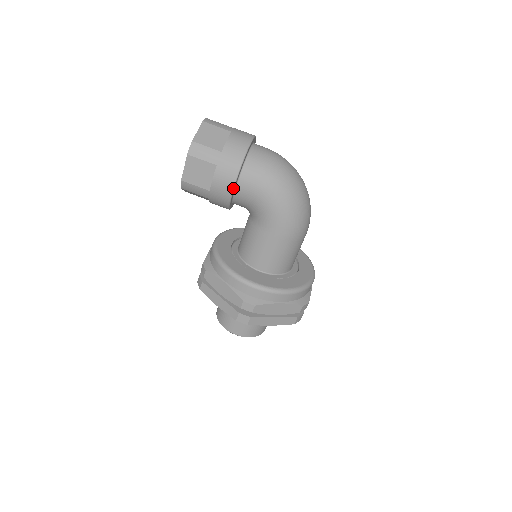
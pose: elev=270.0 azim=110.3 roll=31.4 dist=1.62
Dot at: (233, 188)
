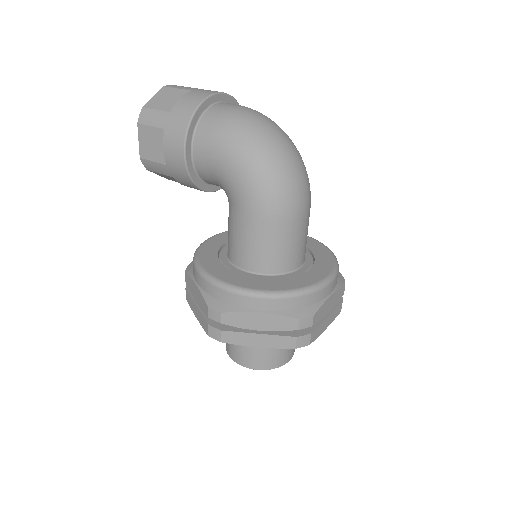
Dot at: (184, 155)
